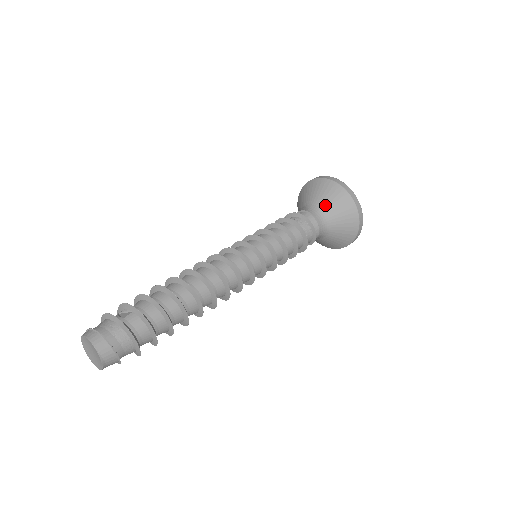
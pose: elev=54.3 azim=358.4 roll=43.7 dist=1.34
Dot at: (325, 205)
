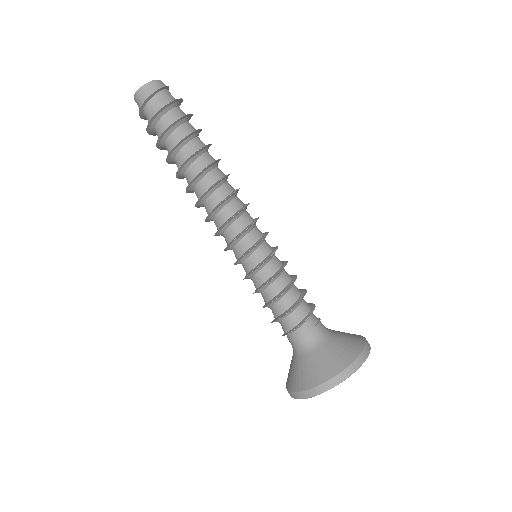
Dot at: (337, 333)
